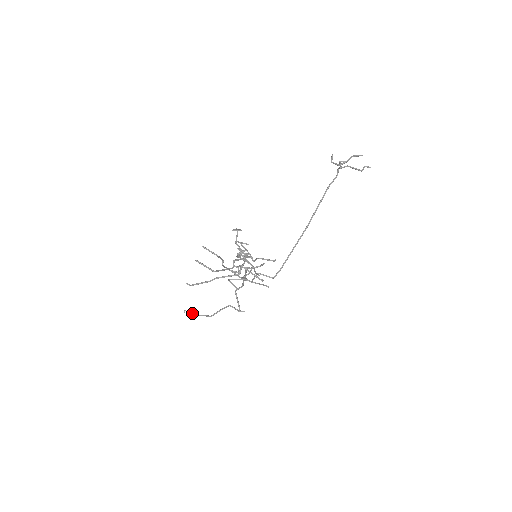
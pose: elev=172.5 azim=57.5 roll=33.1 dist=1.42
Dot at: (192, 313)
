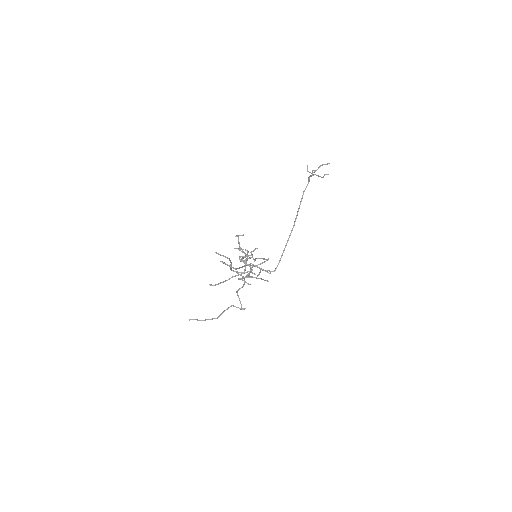
Dot at: (197, 320)
